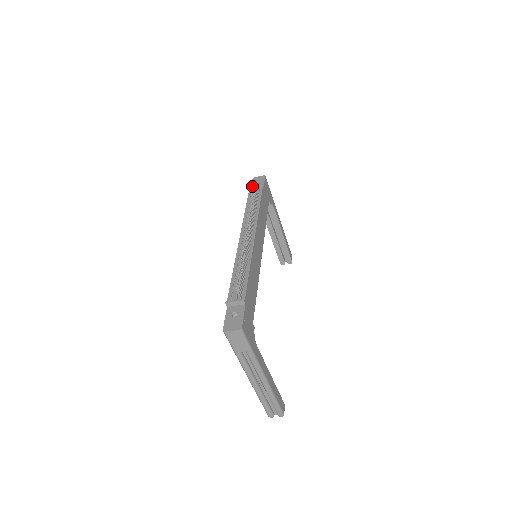
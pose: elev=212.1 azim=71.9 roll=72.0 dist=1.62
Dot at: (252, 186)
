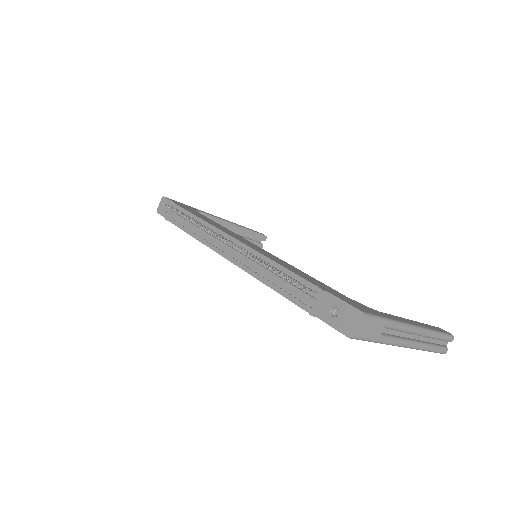
Dot at: (167, 216)
